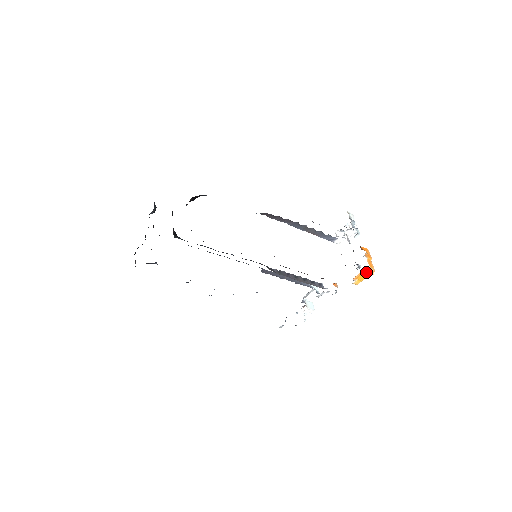
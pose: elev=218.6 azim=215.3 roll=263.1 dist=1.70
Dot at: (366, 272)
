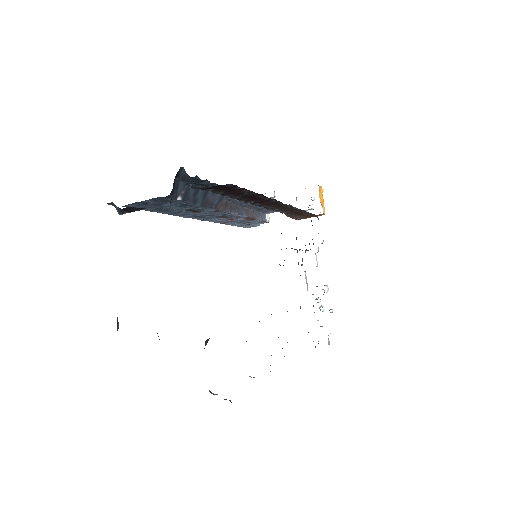
Dot at: (320, 192)
